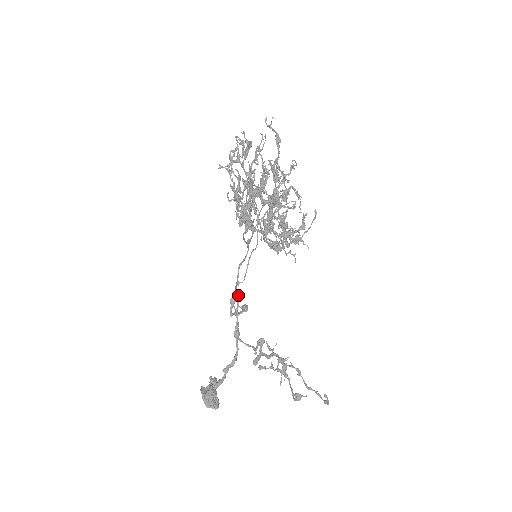
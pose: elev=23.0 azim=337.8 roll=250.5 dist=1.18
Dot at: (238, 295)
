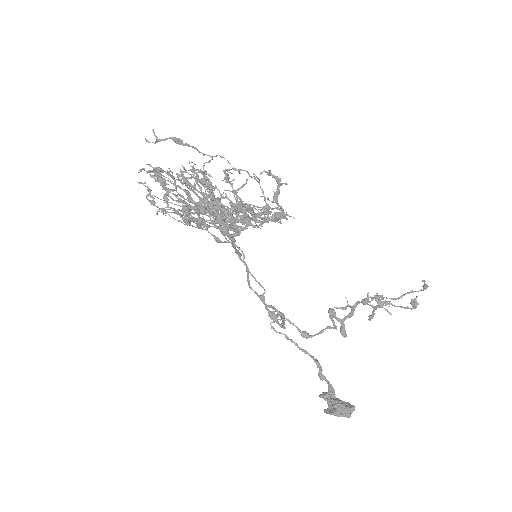
Dot at: (272, 307)
